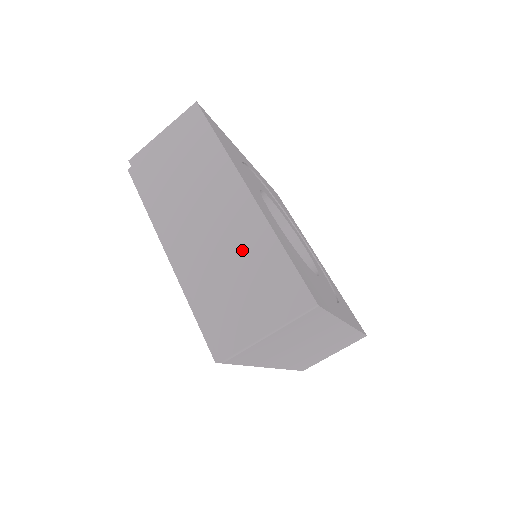
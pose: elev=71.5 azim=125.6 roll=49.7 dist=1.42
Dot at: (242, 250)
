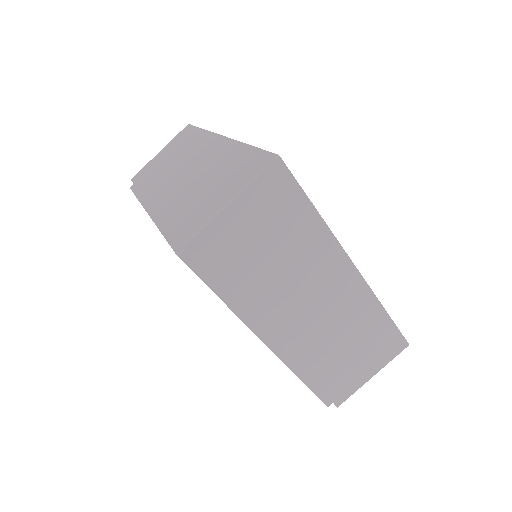
Dot at: (212, 167)
